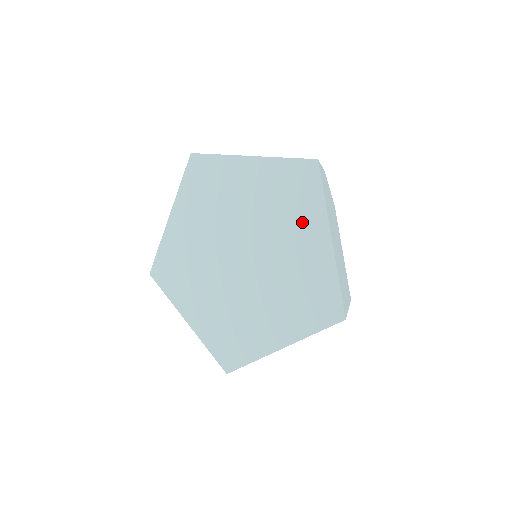
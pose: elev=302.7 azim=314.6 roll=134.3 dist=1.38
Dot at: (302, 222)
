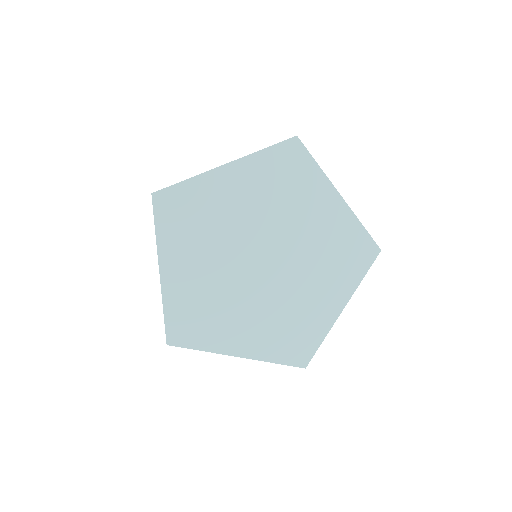
Dot at: (335, 281)
